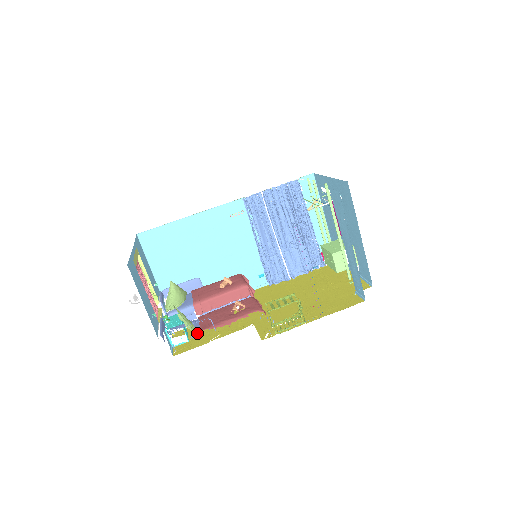
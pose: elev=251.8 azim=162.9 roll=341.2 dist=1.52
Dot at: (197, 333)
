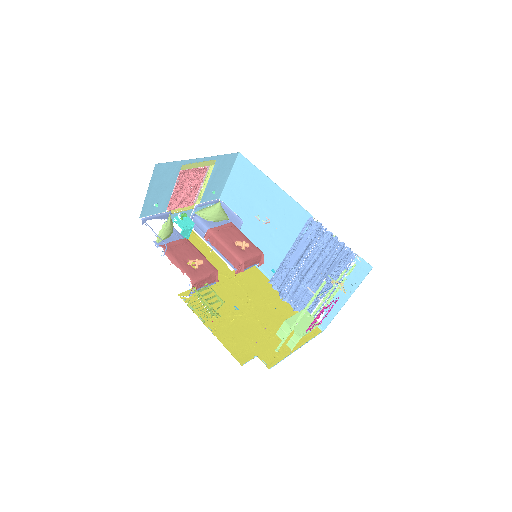
Dot at: (160, 243)
